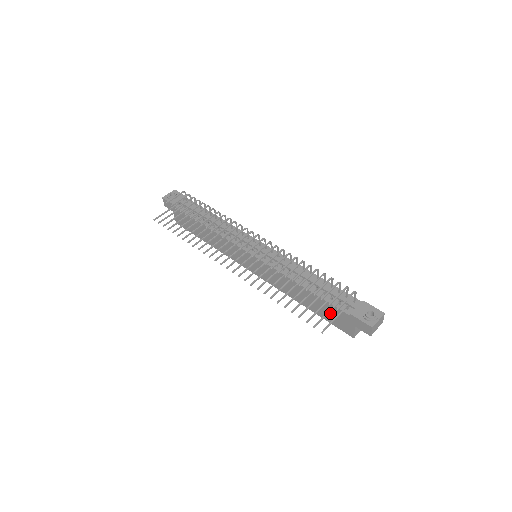
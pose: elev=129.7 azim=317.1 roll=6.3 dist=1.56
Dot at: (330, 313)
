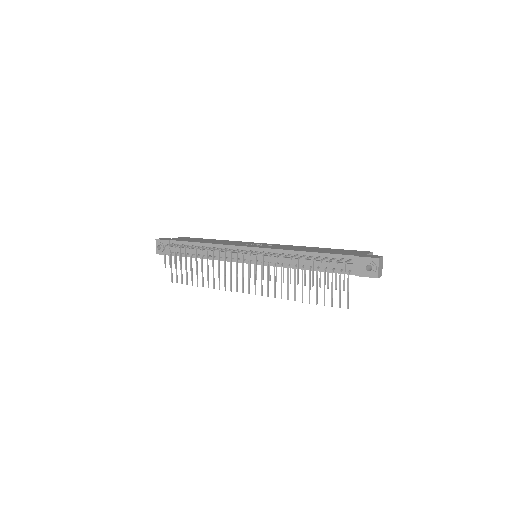
Dot at: occluded
